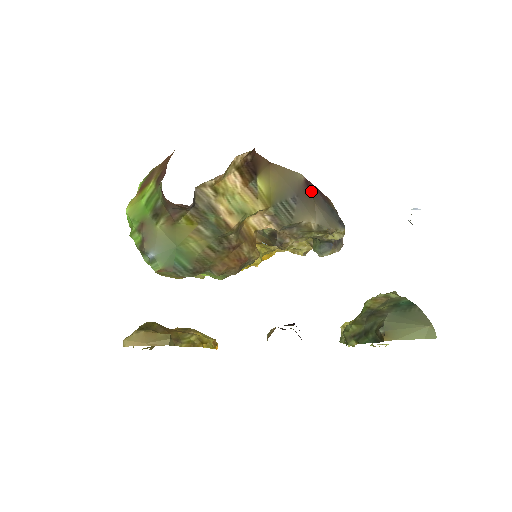
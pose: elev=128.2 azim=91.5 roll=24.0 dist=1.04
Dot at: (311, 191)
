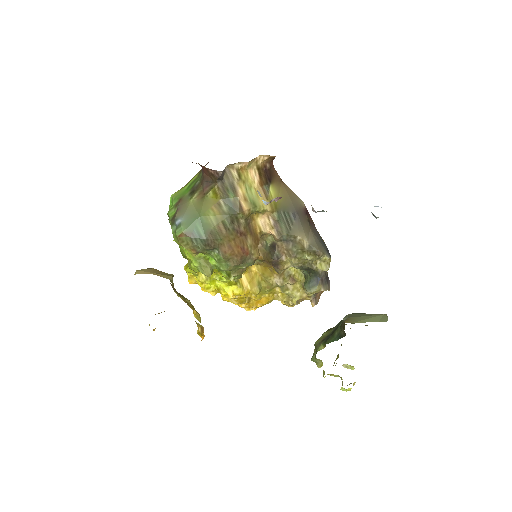
Dot at: (309, 219)
